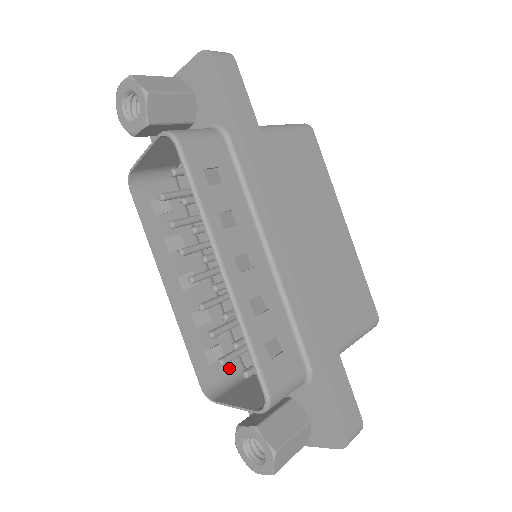
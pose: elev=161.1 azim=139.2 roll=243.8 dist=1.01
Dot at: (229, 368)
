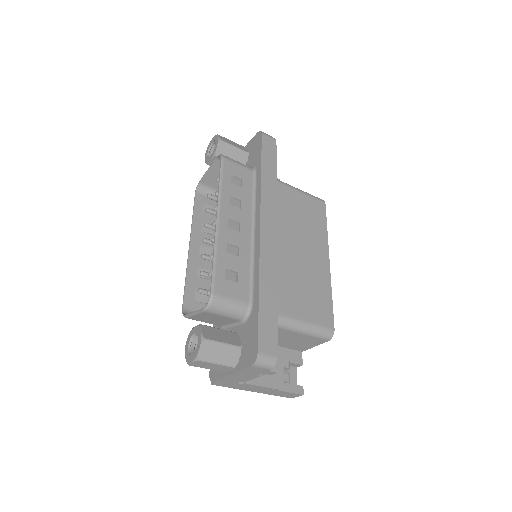
Dot at: occluded
